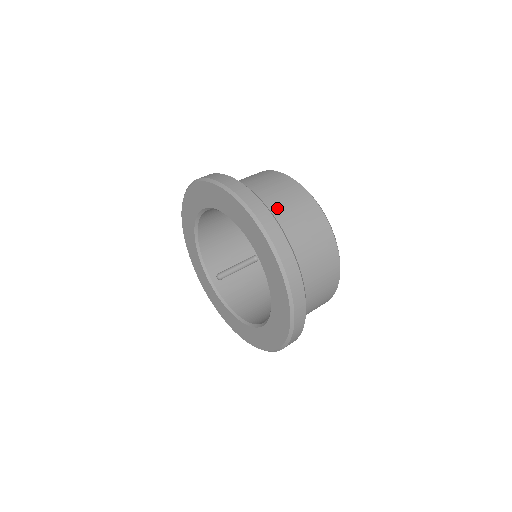
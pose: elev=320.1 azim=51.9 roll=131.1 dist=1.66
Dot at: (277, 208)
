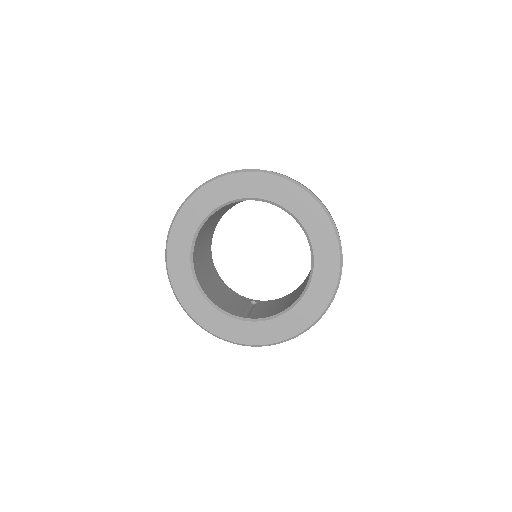
Dot at: occluded
